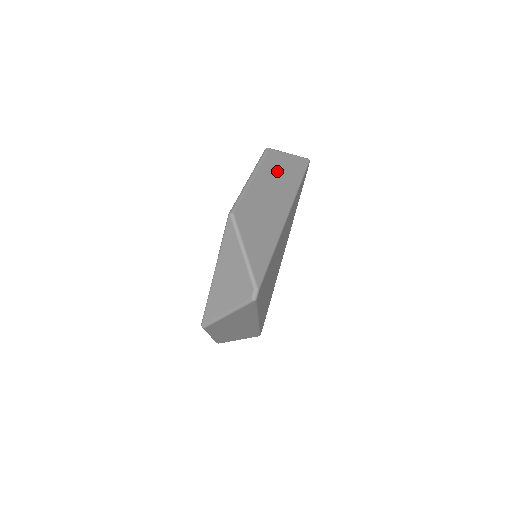
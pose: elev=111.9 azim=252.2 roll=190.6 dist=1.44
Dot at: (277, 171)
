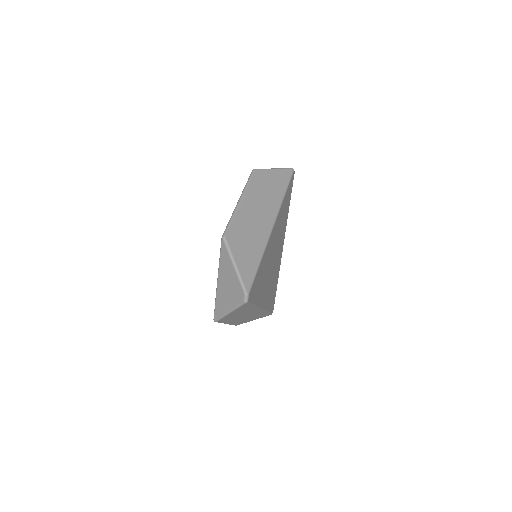
Dot at: (263, 189)
